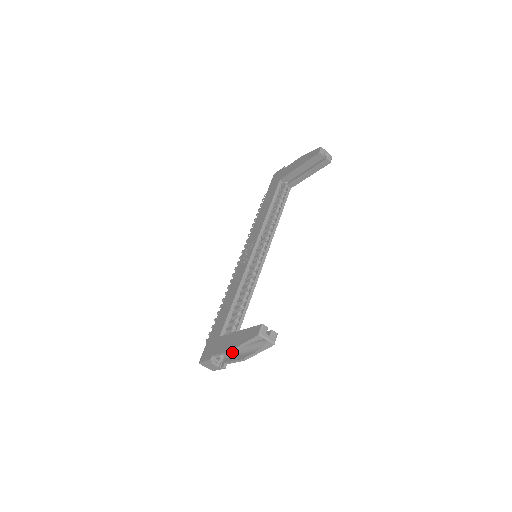
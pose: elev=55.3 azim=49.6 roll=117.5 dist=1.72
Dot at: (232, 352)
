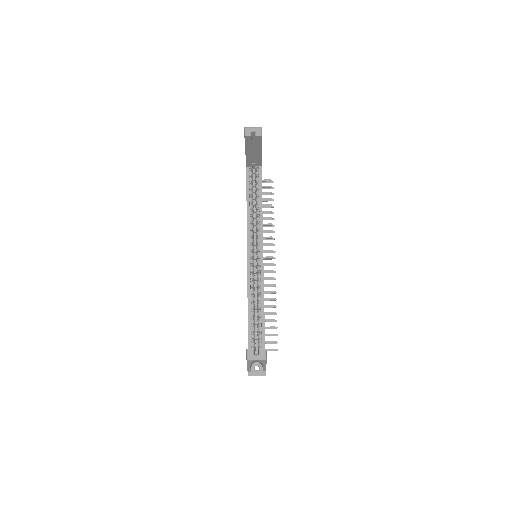
Dot at: (250, 371)
